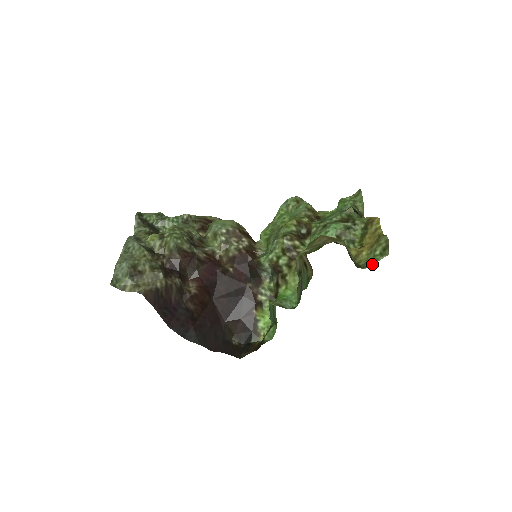
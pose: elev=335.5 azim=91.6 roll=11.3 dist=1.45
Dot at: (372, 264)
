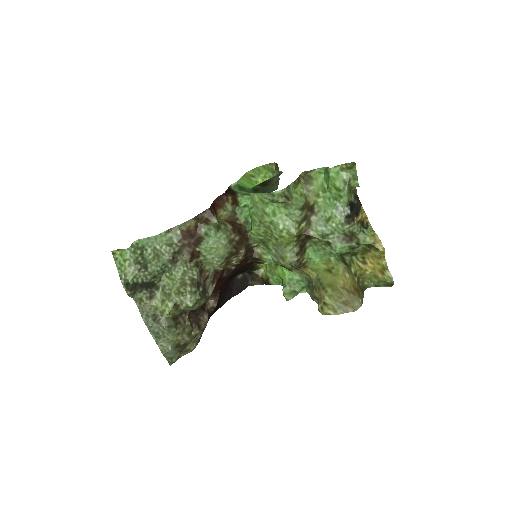
Dot at: (375, 286)
